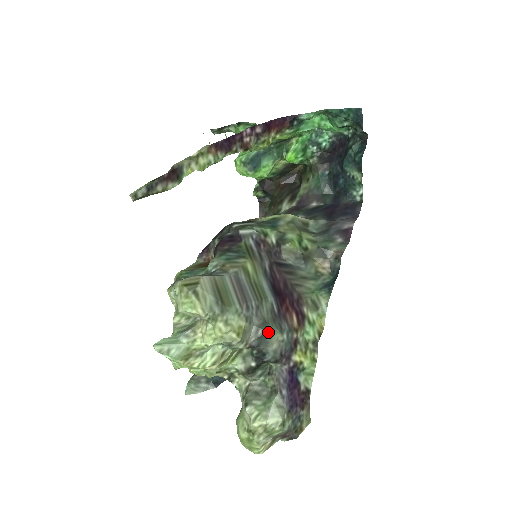
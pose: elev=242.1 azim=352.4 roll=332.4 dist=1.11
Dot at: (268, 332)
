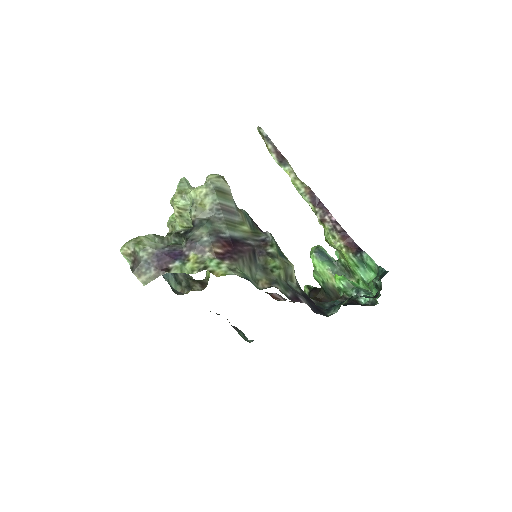
Dot at: (206, 225)
